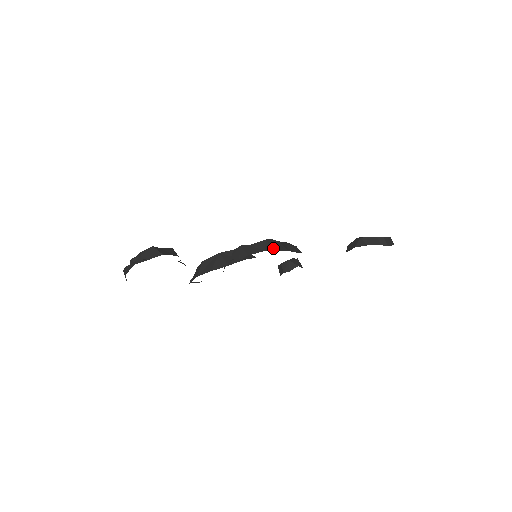
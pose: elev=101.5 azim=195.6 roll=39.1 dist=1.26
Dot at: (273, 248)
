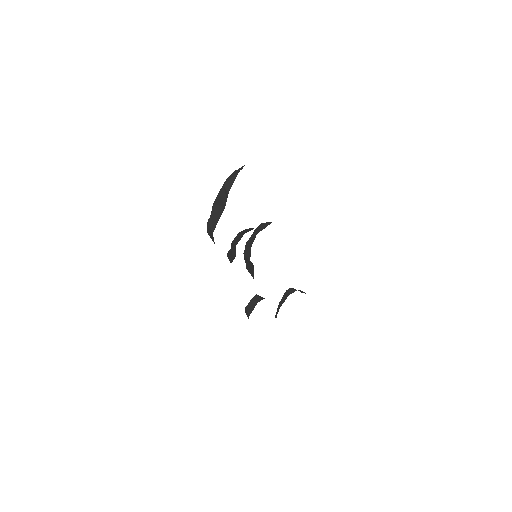
Dot at: occluded
